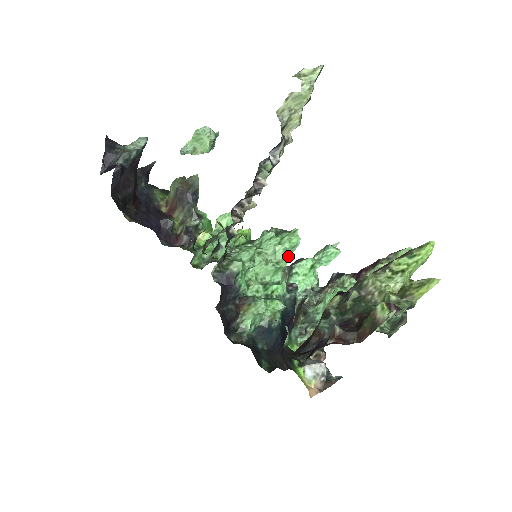
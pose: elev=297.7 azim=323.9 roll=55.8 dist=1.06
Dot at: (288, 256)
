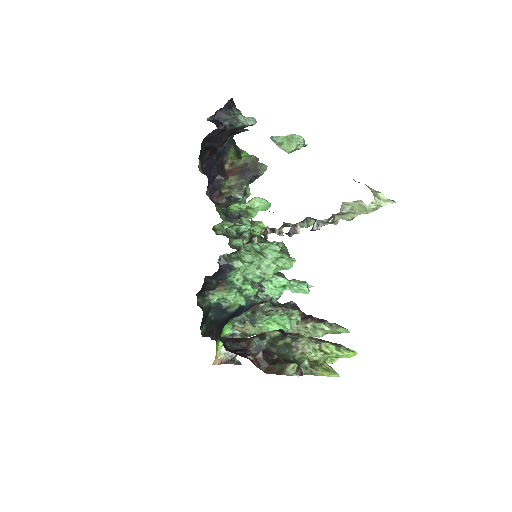
Dot at: (275, 270)
